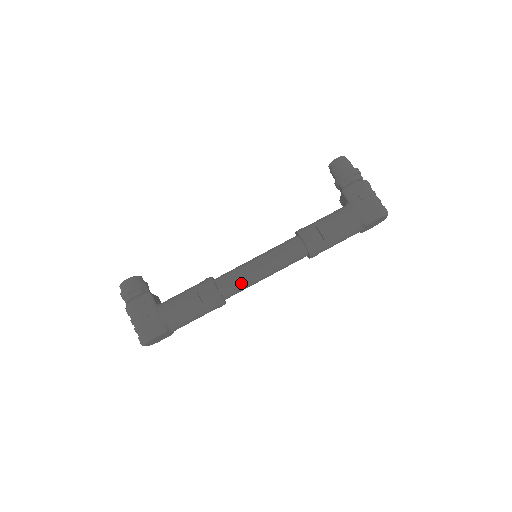
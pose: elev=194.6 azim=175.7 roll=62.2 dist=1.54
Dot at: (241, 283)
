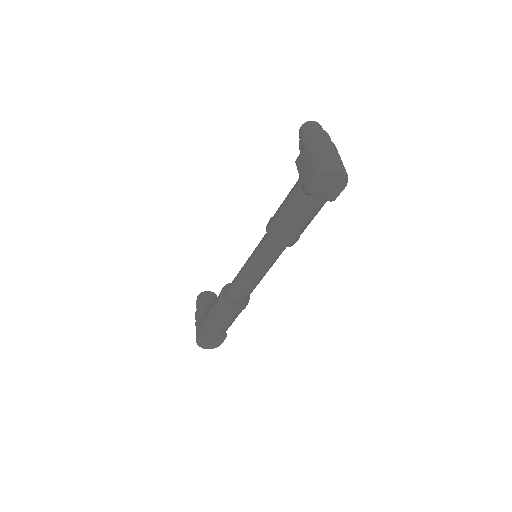
Dot at: (239, 285)
